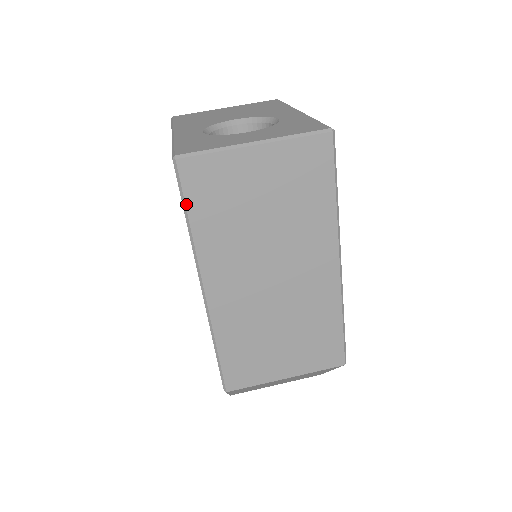
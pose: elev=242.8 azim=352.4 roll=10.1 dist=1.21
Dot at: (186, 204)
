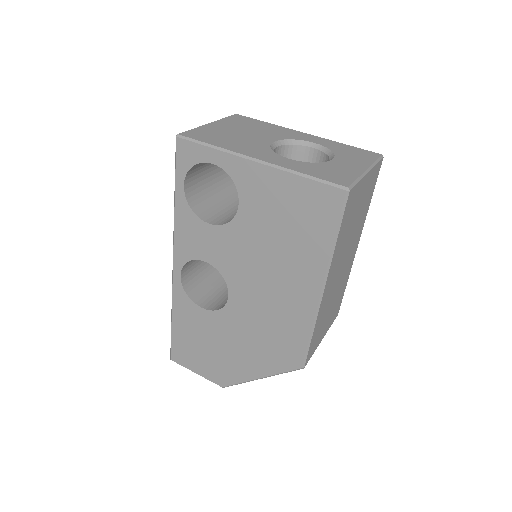
Dot at: (341, 224)
